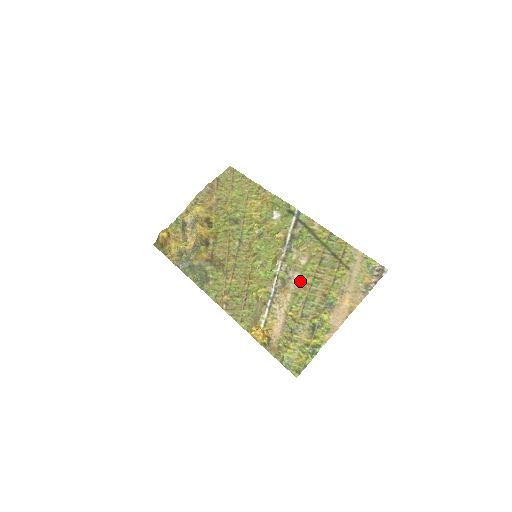
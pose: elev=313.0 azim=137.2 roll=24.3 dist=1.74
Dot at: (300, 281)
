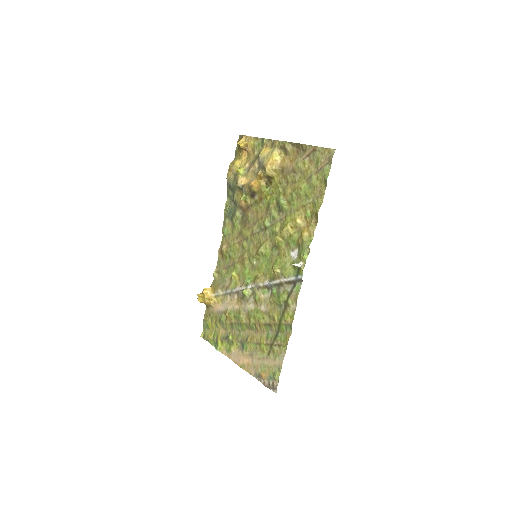
Dot at: (249, 312)
